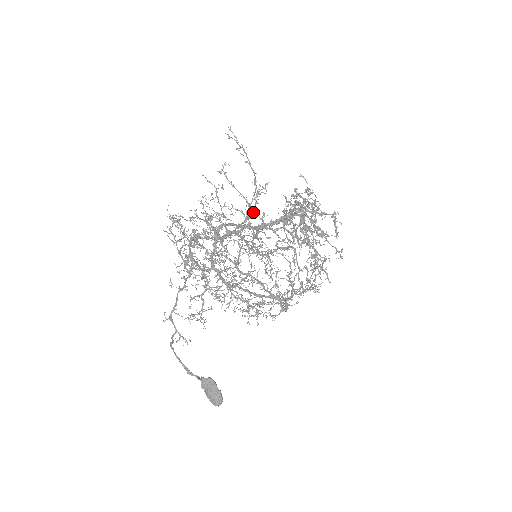
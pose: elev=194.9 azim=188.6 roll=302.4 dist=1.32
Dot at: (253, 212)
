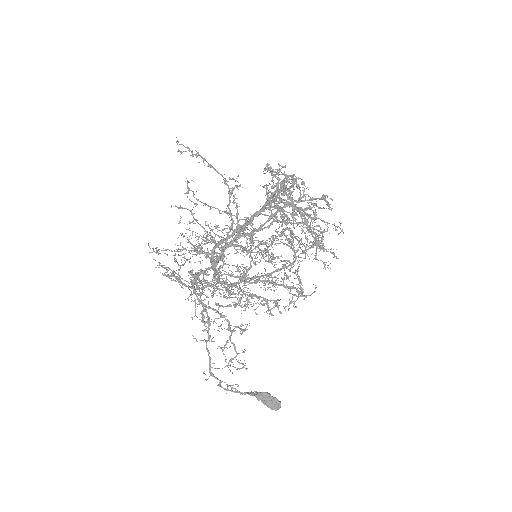
Dot at: (238, 221)
